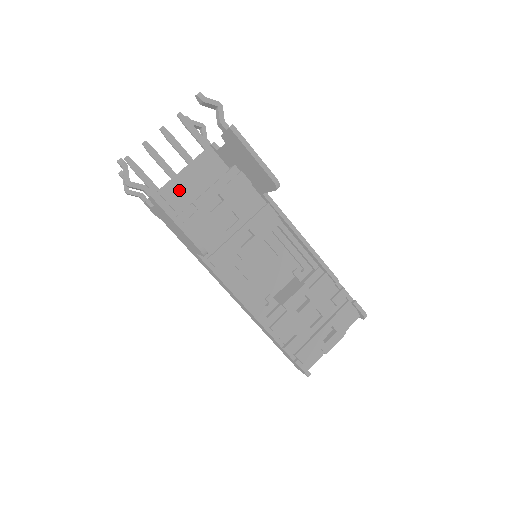
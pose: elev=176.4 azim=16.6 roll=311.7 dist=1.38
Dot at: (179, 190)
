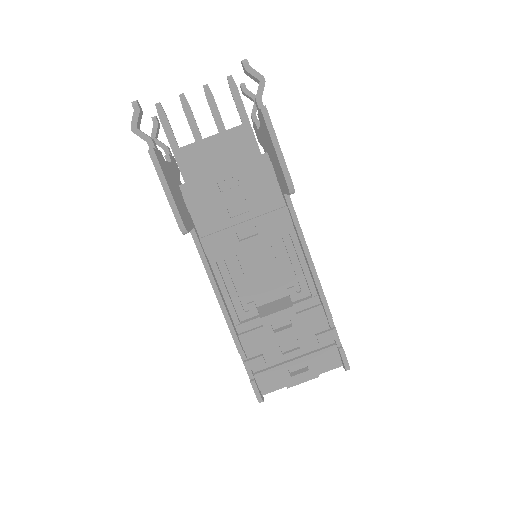
Dot at: (198, 157)
